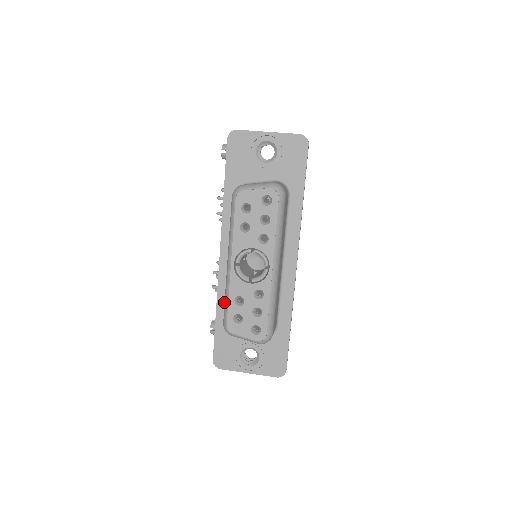
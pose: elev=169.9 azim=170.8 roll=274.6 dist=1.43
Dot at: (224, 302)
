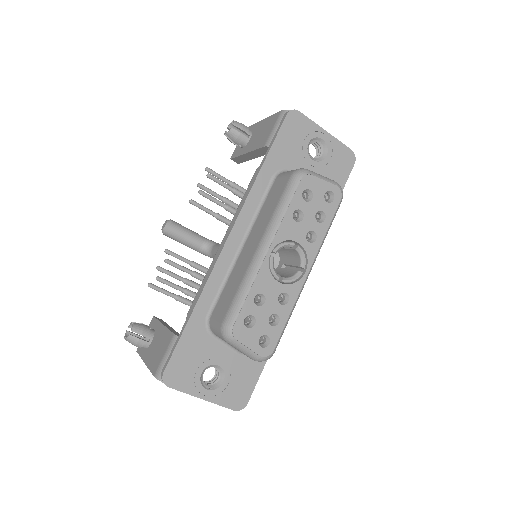
Dot at: (209, 298)
